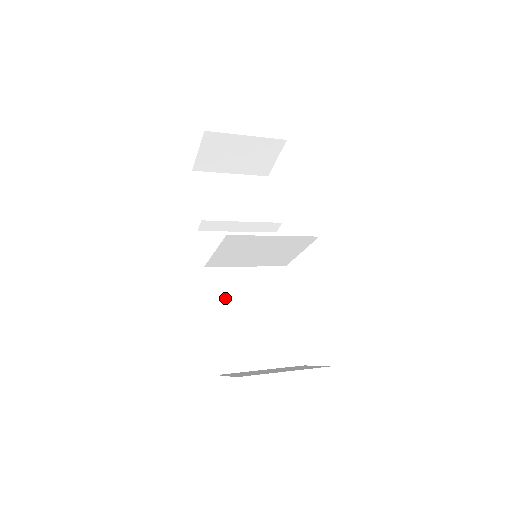
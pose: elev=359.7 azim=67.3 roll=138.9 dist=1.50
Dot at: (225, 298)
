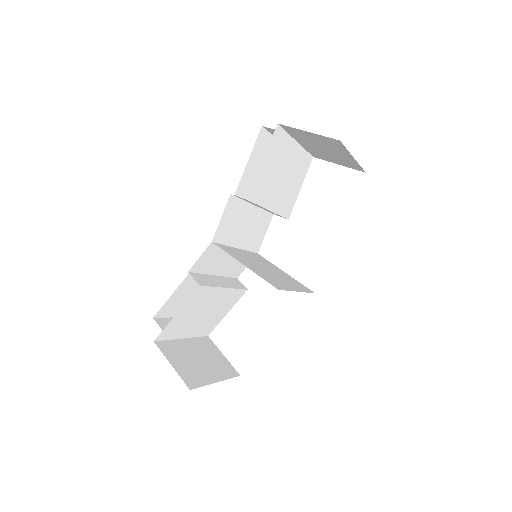
Dot at: (202, 271)
